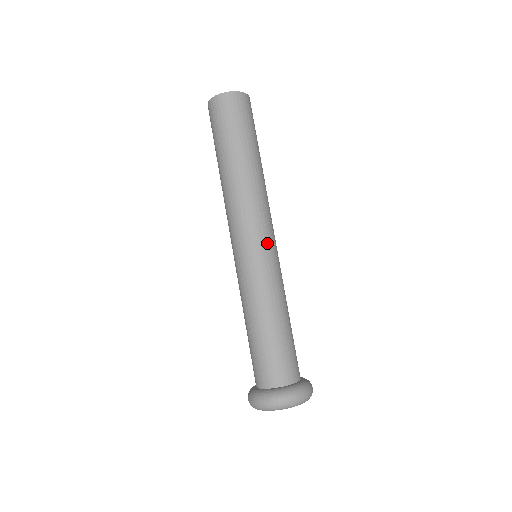
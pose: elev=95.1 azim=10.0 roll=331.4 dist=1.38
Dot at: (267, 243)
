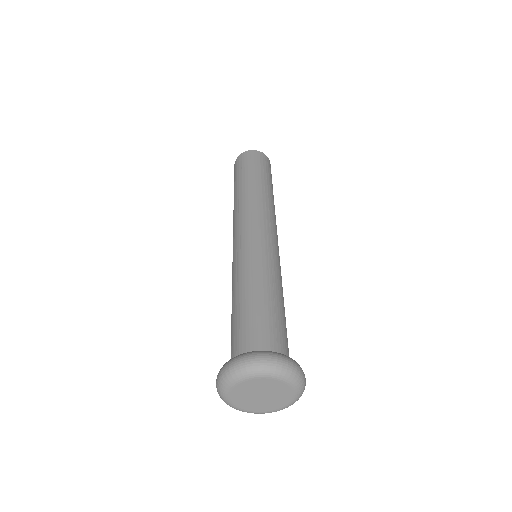
Dot at: (255, 232)
